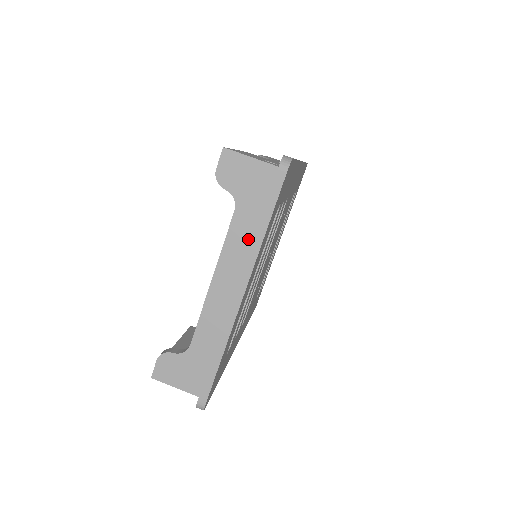
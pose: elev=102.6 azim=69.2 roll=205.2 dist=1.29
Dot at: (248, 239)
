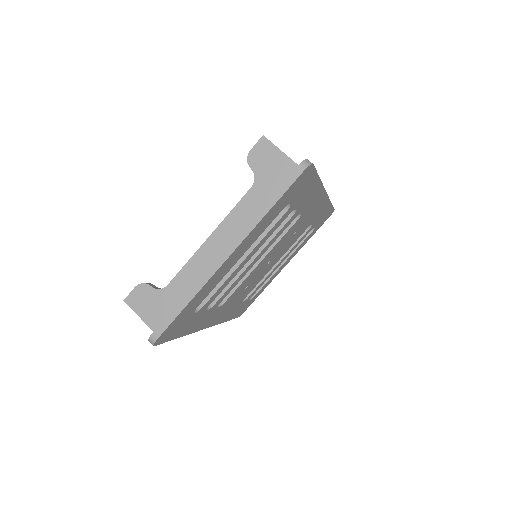
Dot at: (252, 214)
